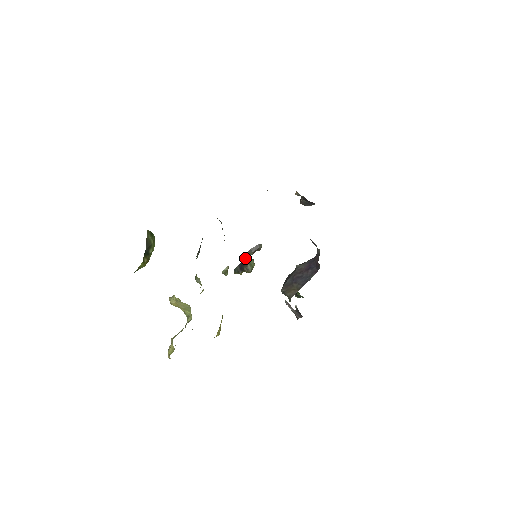
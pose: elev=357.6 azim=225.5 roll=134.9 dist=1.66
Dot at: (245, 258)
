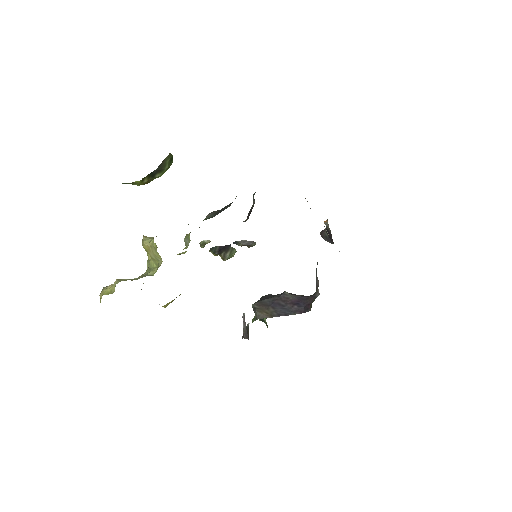
Dot at: occluded
